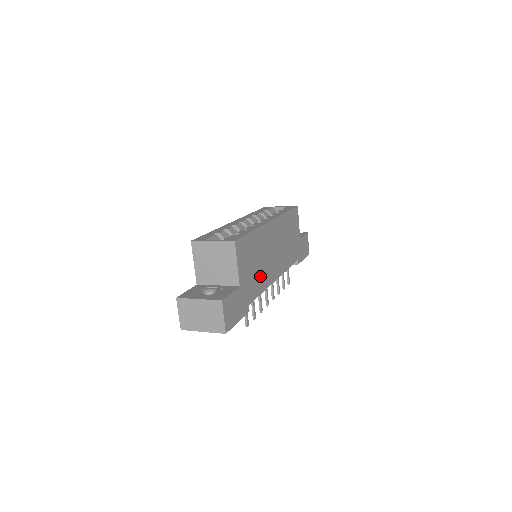
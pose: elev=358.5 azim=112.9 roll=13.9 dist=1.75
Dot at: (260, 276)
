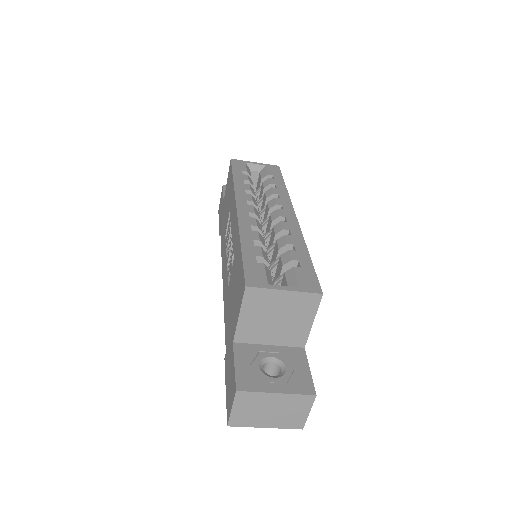
Dot at: occluded
